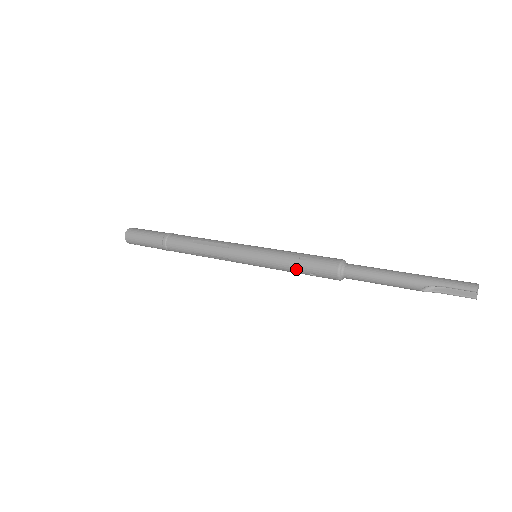
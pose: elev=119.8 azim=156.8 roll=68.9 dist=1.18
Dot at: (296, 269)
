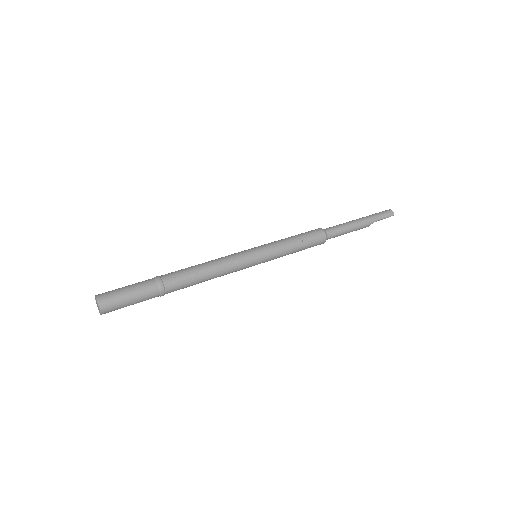
Dot at: (297, 251)
